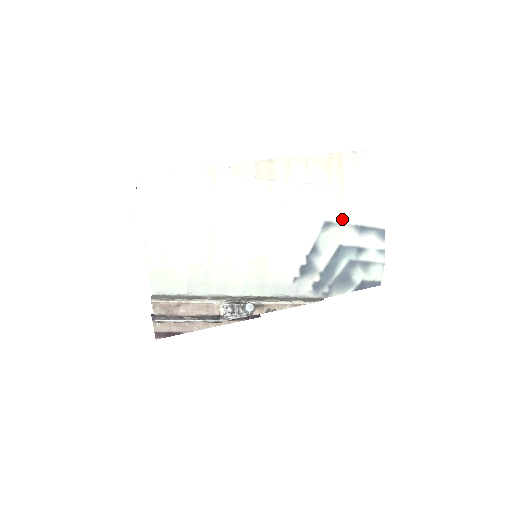
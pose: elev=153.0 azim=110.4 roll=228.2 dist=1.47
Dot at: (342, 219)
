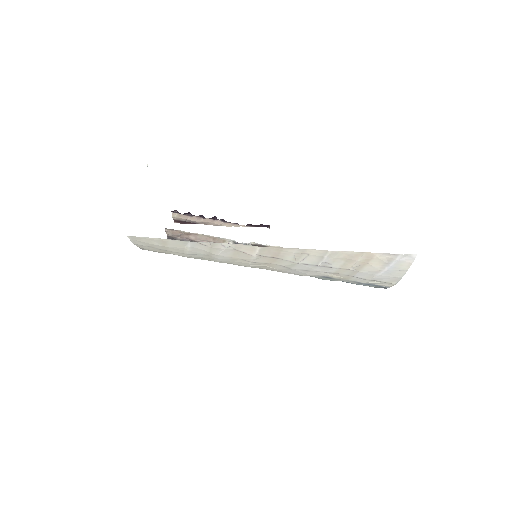
Dot at: (345, 279)
